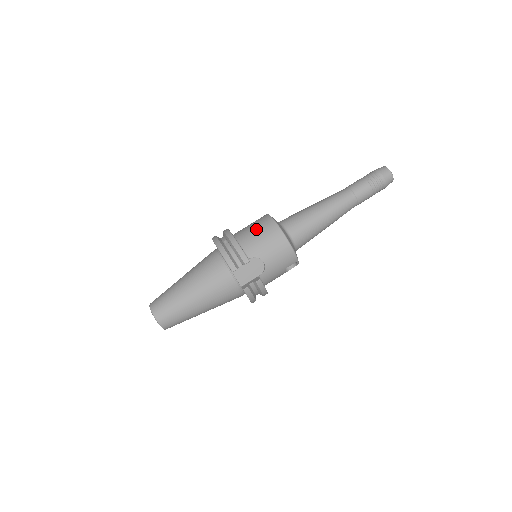
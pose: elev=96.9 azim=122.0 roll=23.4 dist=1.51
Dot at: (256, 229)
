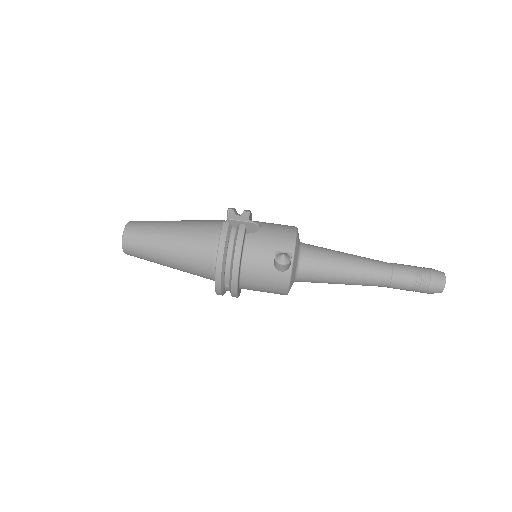
Dot at: occluded
